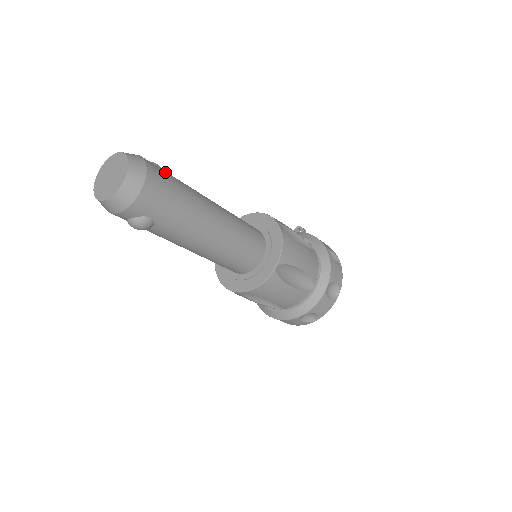
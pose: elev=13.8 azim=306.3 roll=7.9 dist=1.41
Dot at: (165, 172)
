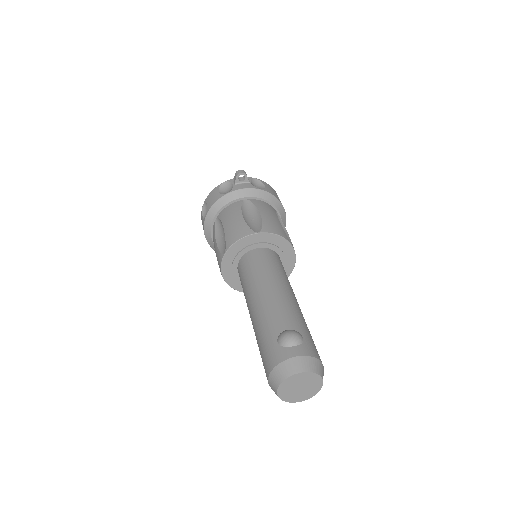
Dot at: (310, 340)
